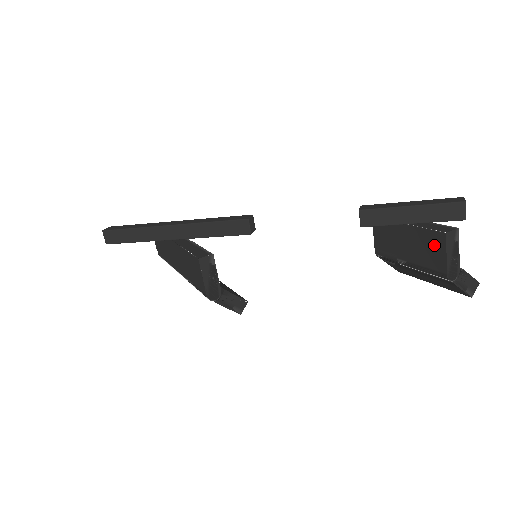
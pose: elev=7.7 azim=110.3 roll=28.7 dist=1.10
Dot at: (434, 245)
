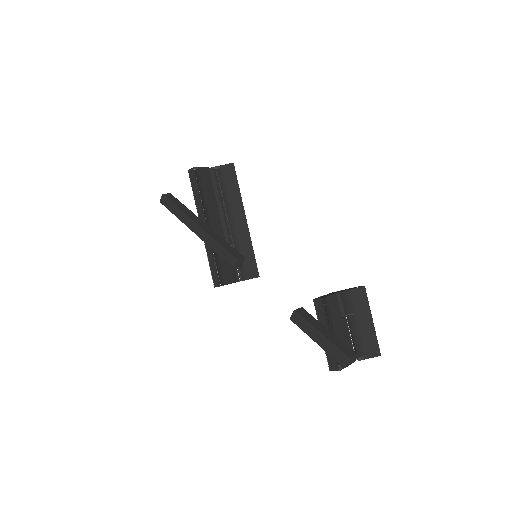
Dot at: occluded
